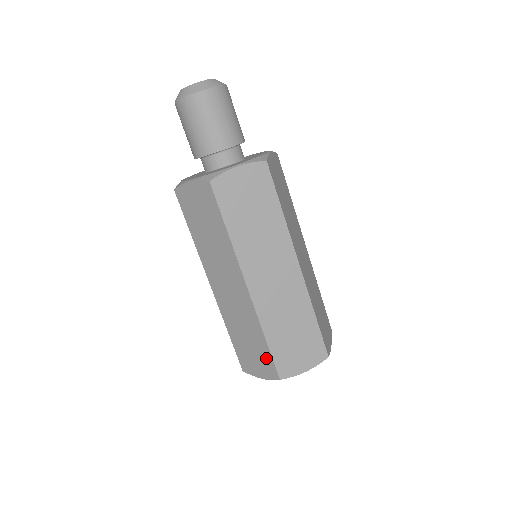
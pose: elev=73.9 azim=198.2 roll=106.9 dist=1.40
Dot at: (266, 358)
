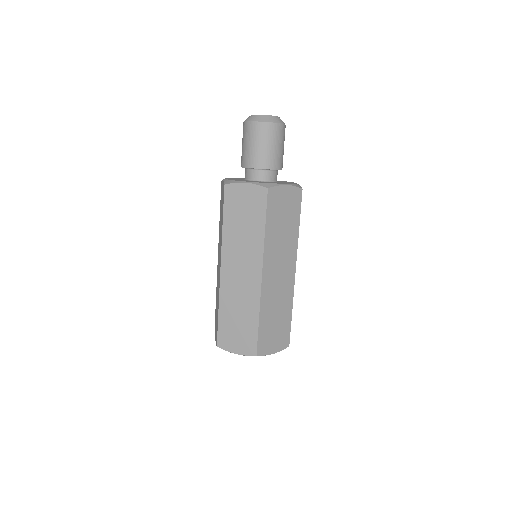
Dot at: (251, 336)
